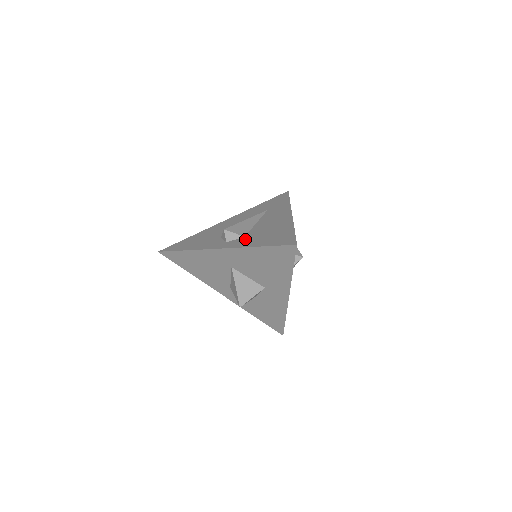
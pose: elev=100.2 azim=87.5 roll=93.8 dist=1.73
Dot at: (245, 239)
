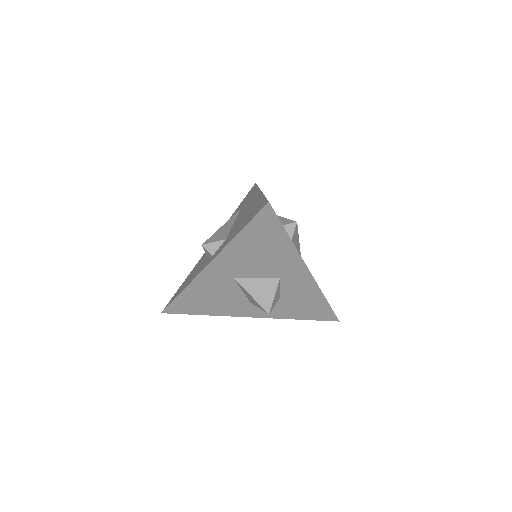
Dot at: (226, 240)
